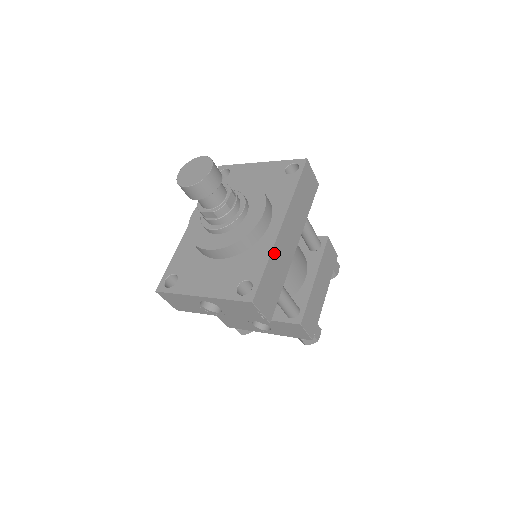
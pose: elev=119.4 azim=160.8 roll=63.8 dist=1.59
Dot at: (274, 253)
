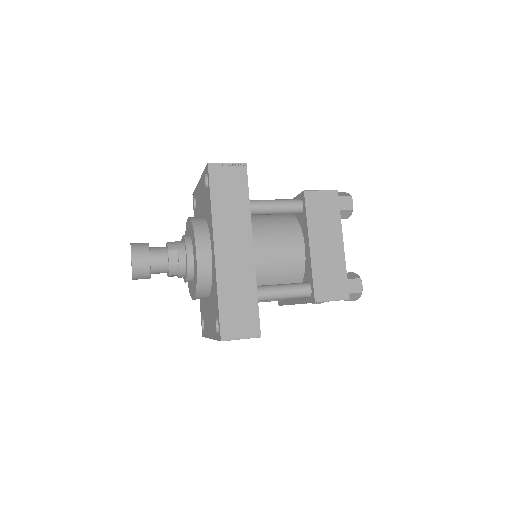
Dot at: (222, 282)
